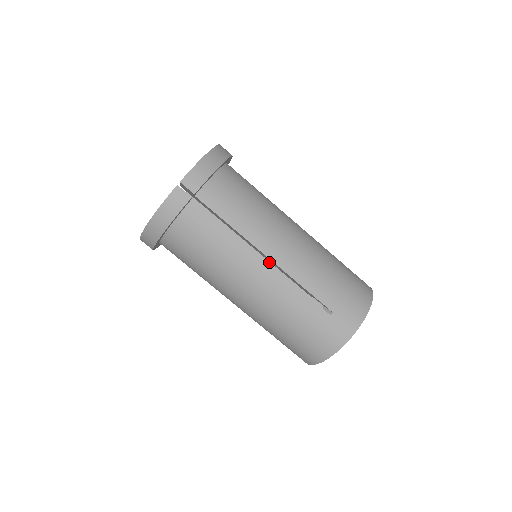
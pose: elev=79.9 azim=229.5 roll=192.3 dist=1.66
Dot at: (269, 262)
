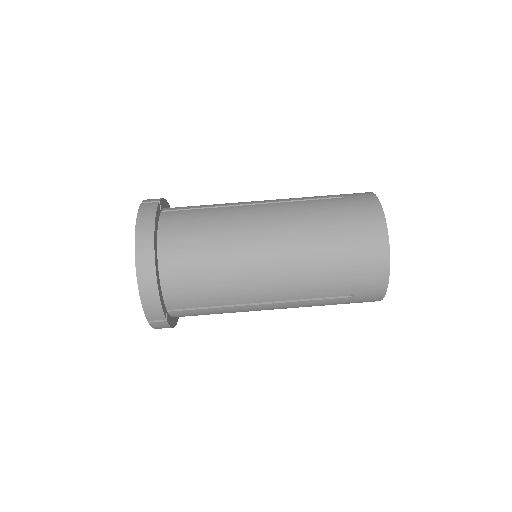
Dot at: occluded
